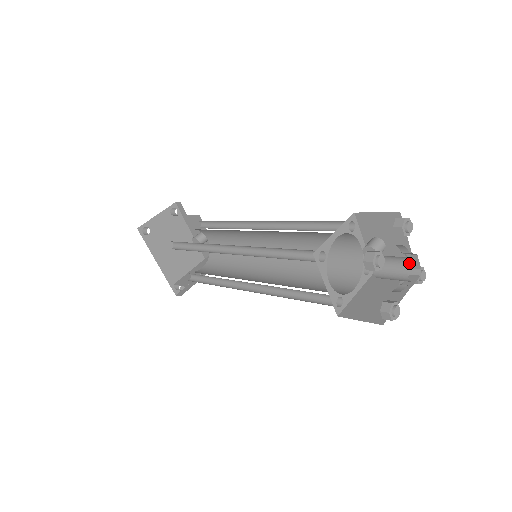
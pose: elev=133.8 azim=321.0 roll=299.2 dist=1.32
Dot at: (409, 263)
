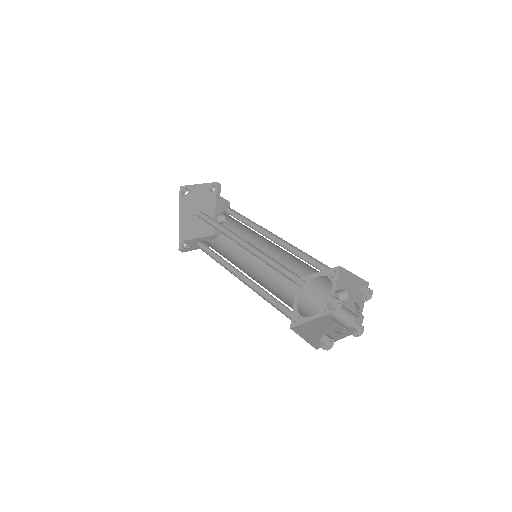
Dot at: (356, 319)
